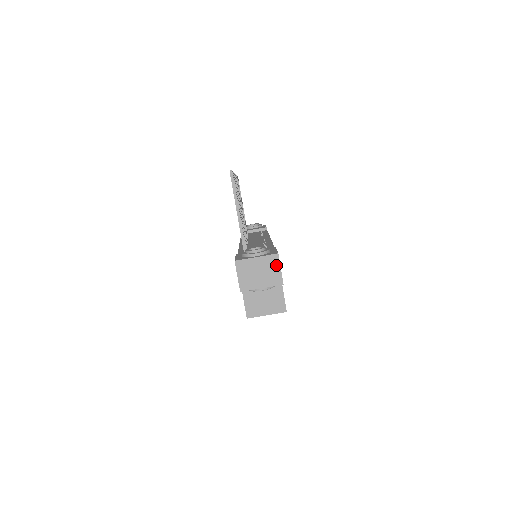
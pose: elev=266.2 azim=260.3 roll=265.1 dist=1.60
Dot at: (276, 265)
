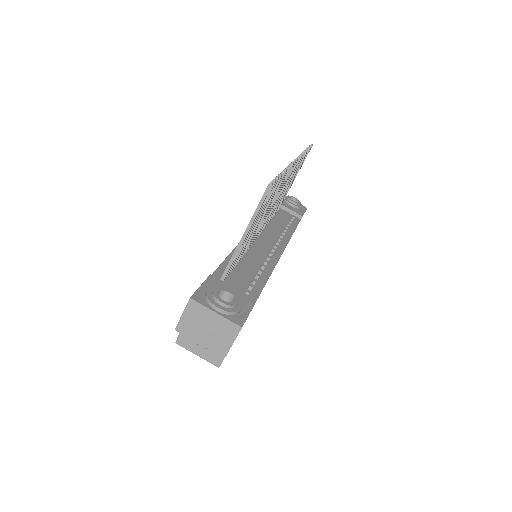
Dot at: (231, 336)
